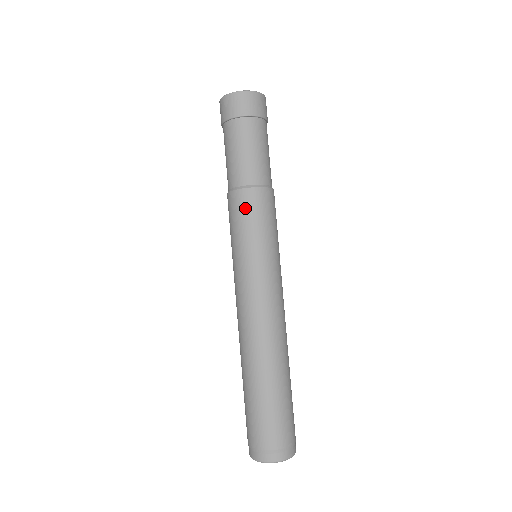
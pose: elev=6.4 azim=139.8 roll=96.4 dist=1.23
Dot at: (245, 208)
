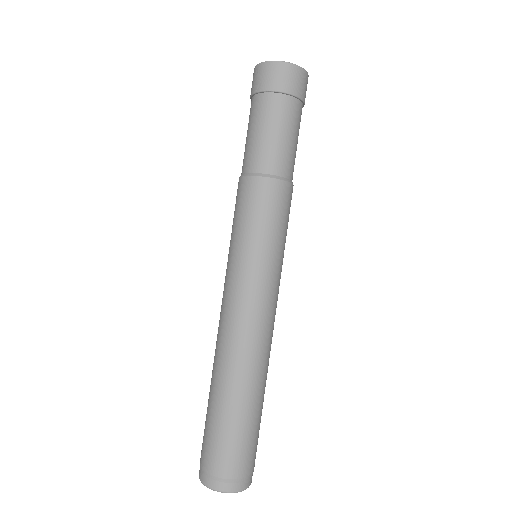
Dot at: (239, 199)
